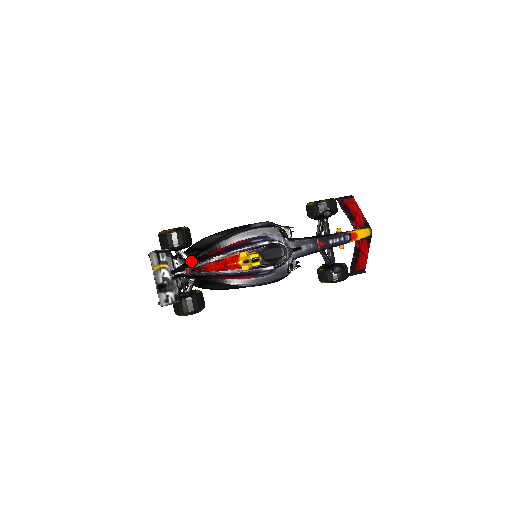
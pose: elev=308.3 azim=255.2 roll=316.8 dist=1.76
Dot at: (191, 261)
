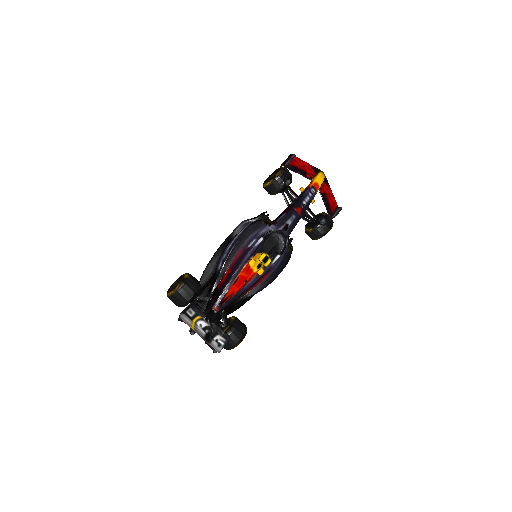
Dot at: (211, 298)
